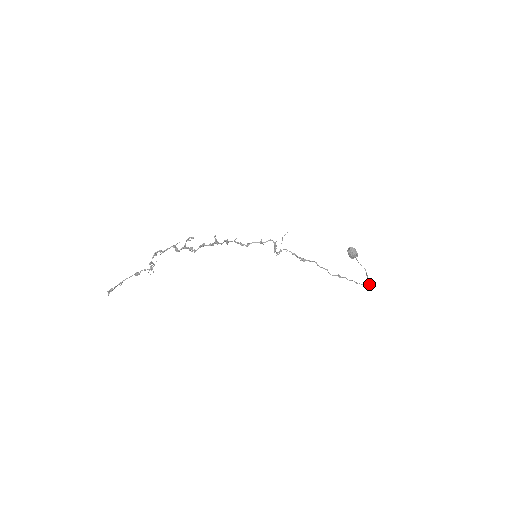
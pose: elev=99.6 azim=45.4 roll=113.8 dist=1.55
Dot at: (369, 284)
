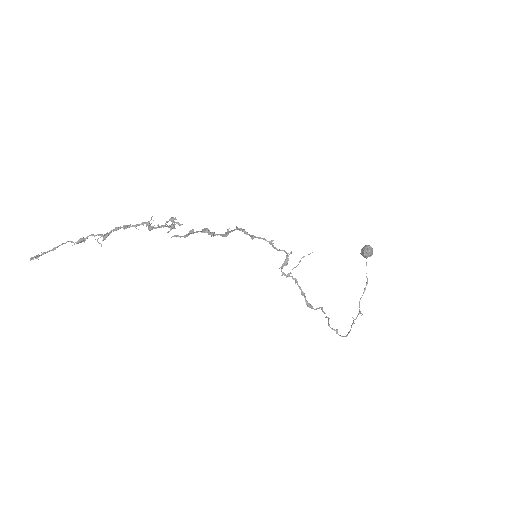
Dot at: (360, 313)
